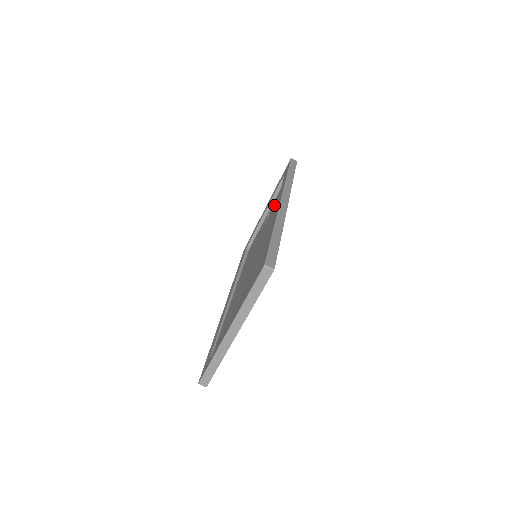
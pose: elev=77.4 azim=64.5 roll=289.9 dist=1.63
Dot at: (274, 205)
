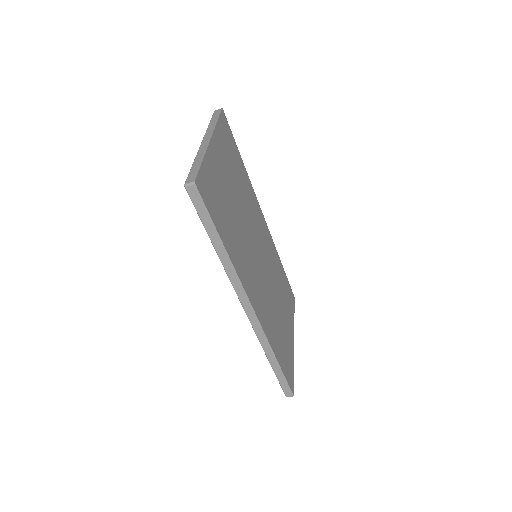
Dot at: occluded
